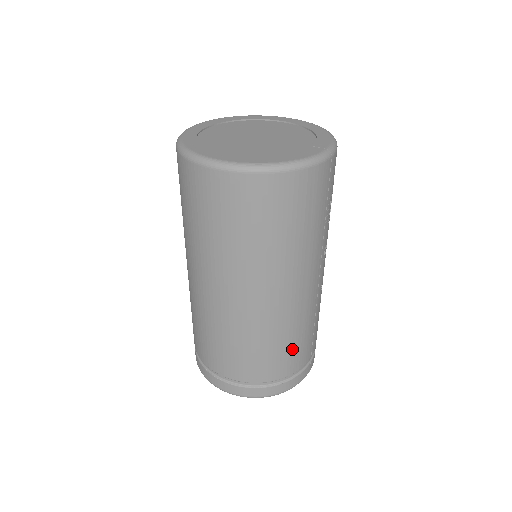
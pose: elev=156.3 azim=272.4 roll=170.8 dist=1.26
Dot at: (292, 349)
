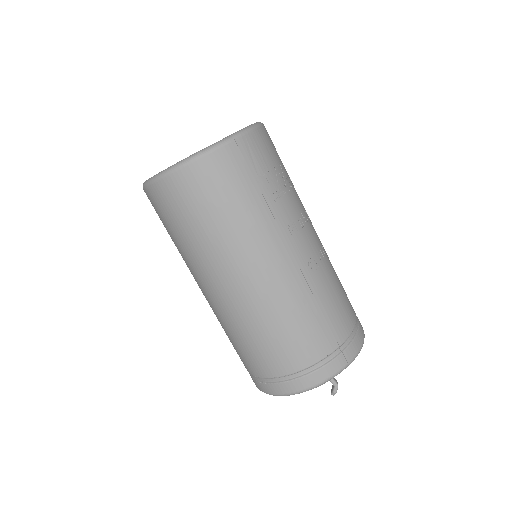
Dot at: (295, 335)
